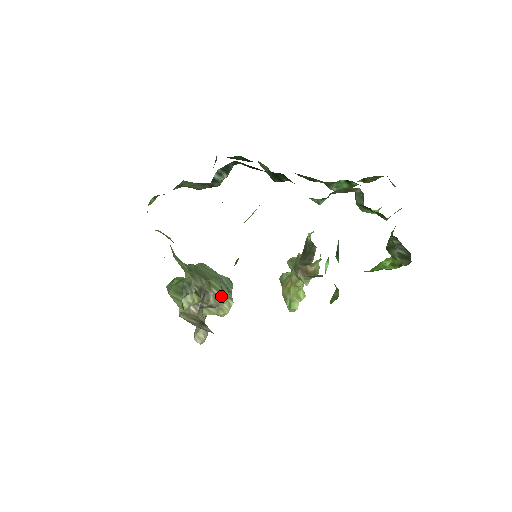
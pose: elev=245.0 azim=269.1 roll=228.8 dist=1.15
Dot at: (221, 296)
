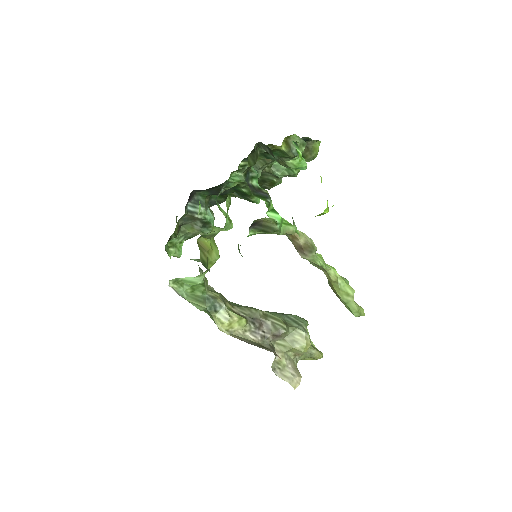
Dot at: (282, 324)
